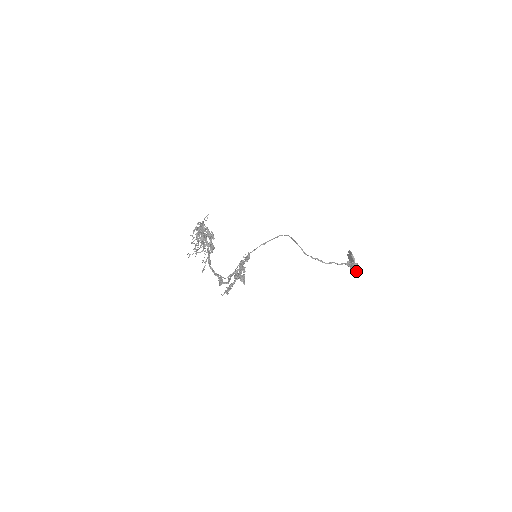
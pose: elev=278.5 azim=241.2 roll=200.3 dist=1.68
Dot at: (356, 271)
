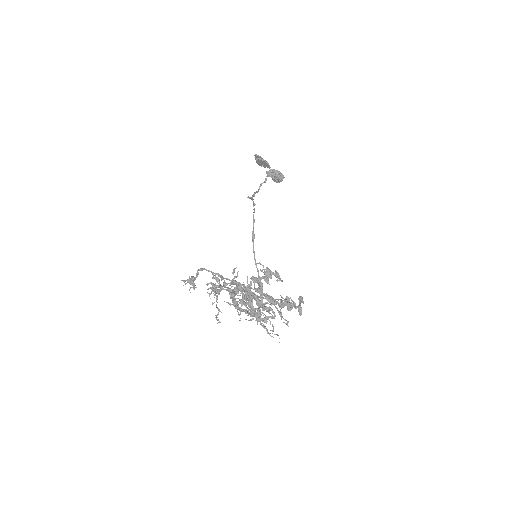
Dot at: (282, 180)
